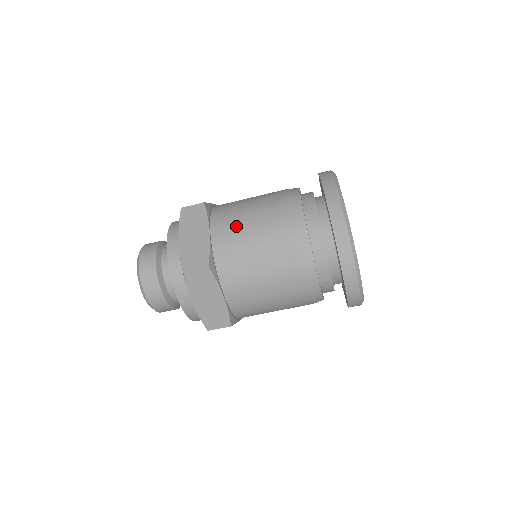
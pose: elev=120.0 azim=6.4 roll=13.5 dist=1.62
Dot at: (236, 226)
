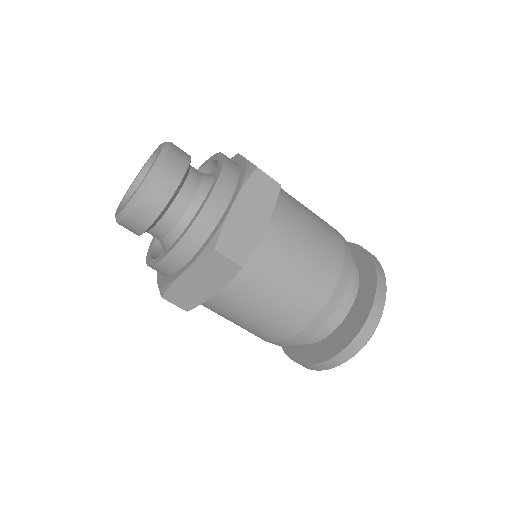
Dot at: occluded
